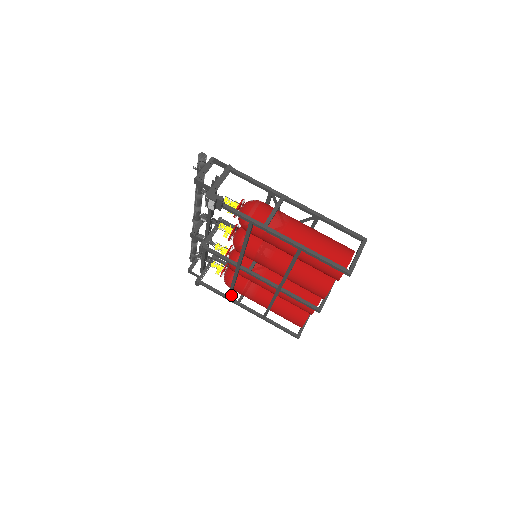
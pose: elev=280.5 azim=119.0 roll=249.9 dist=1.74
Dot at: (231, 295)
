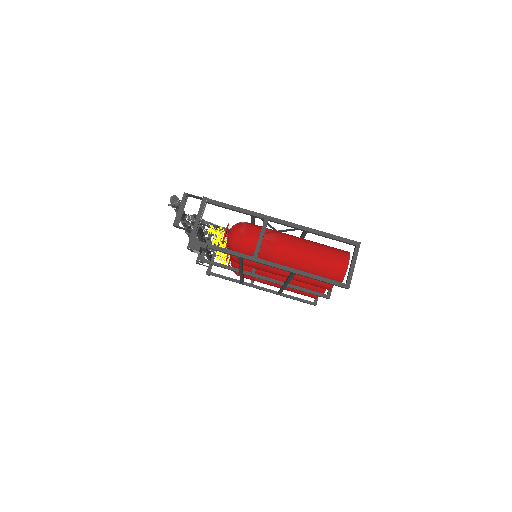
Dot at: occluded
